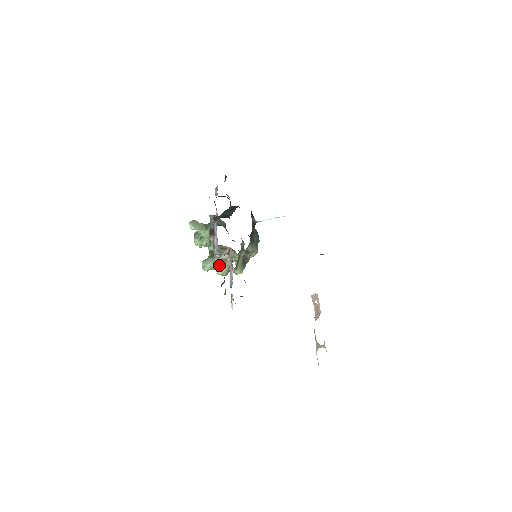
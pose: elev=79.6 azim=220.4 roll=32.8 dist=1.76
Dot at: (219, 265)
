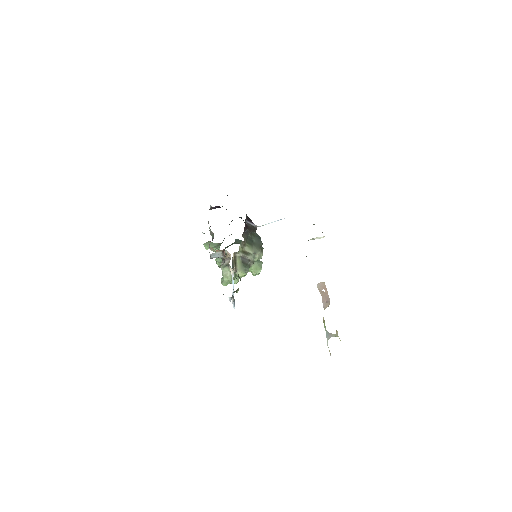
Dot at: (224, 272)
